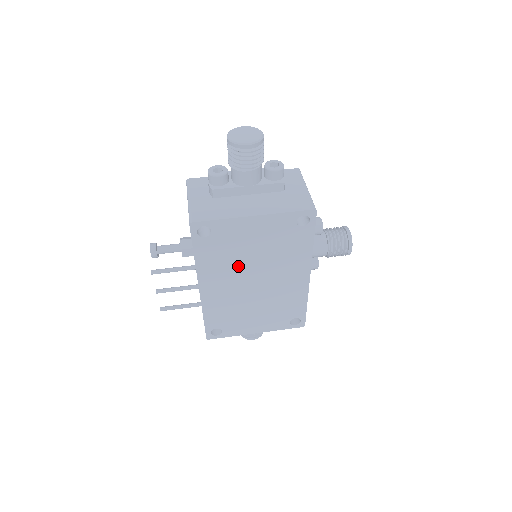
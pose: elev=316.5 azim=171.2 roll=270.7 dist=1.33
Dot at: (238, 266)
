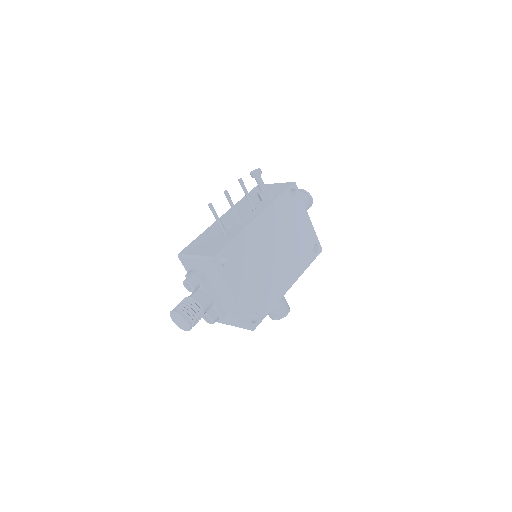
Dot at: (281, 232)
